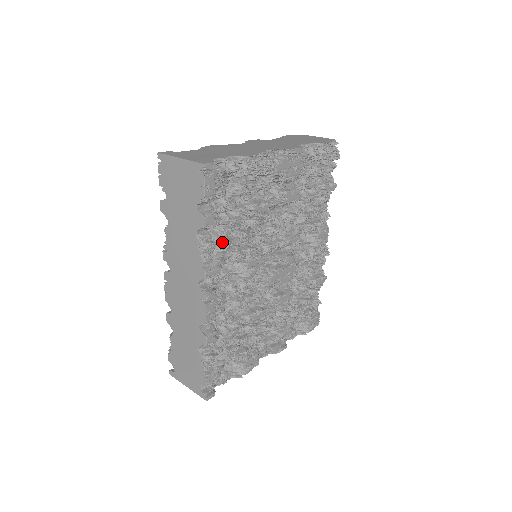
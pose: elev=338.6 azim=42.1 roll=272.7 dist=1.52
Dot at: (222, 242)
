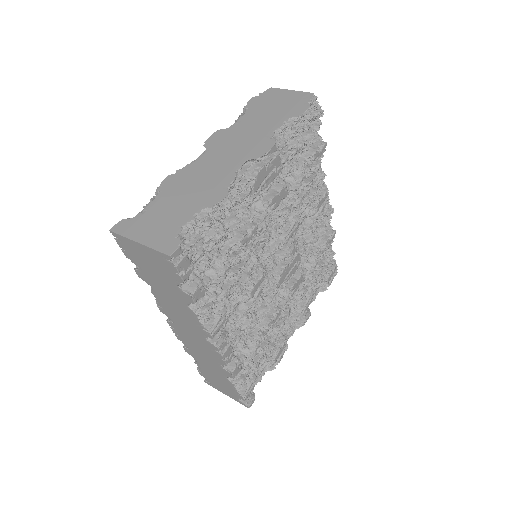
Dot at: (218, 295)
